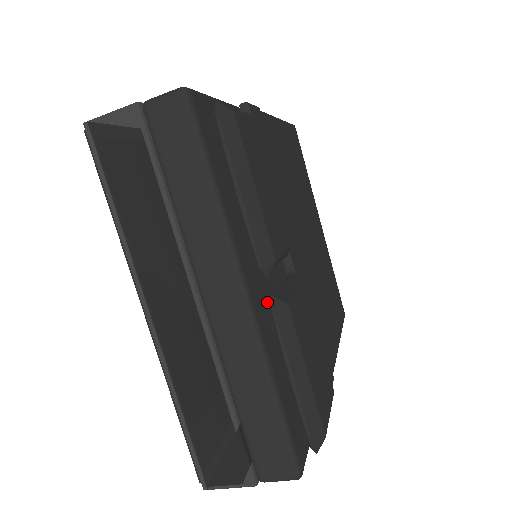
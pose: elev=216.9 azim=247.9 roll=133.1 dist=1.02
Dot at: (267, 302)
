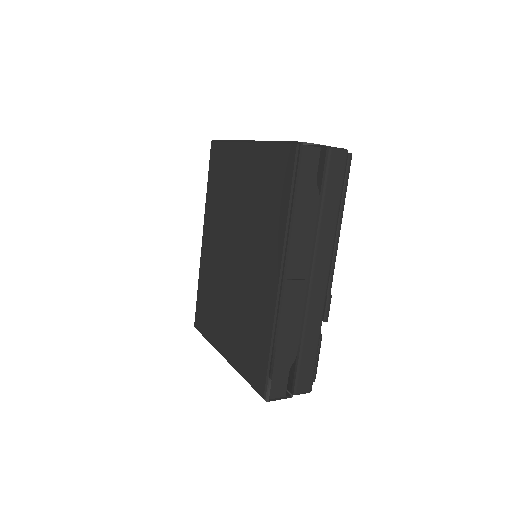
Dot at: occluded
